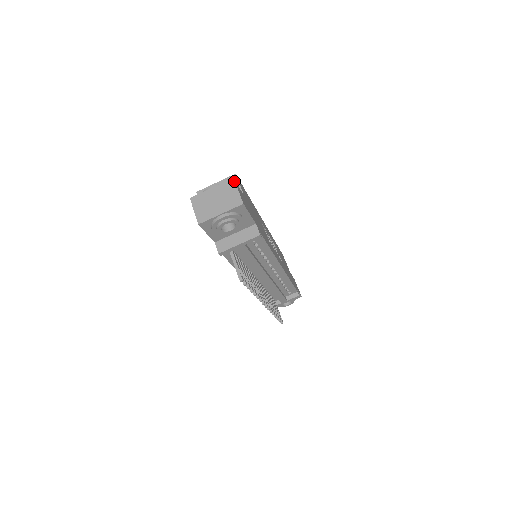
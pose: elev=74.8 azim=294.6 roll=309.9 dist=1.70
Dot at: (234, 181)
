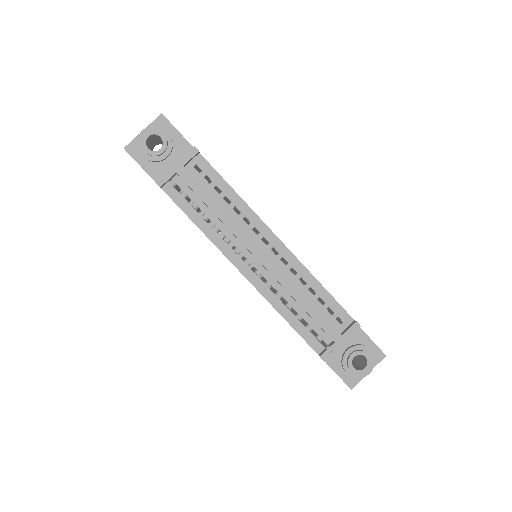
Dot at: occluded
